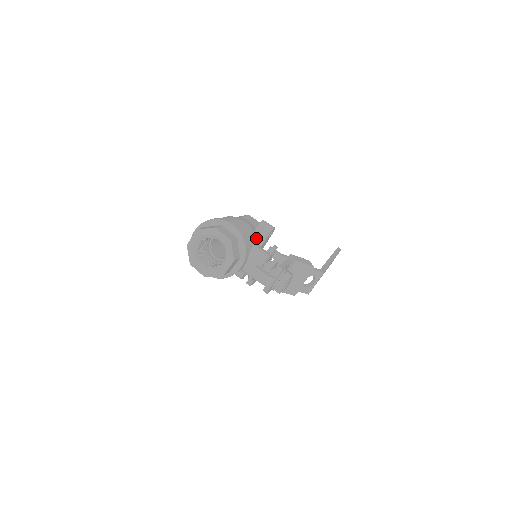
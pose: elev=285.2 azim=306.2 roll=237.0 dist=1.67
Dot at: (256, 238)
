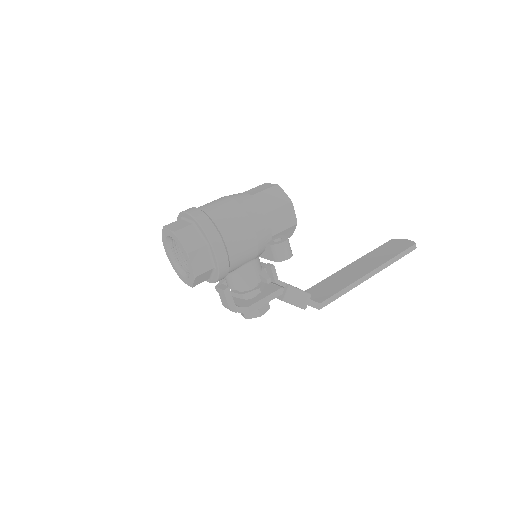
Dot at: (259, 253)
